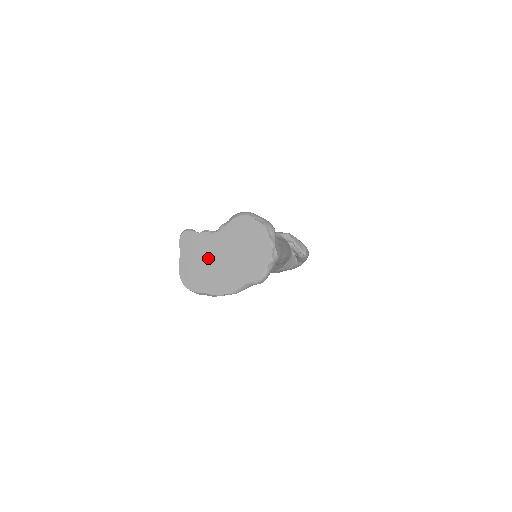
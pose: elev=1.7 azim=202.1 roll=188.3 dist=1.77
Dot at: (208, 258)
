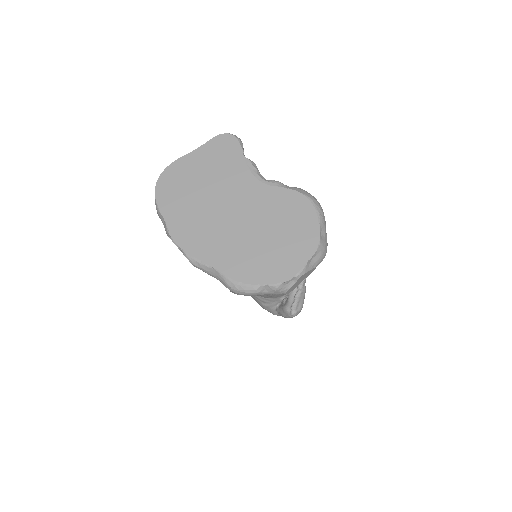
Dot at: (218, 191)
